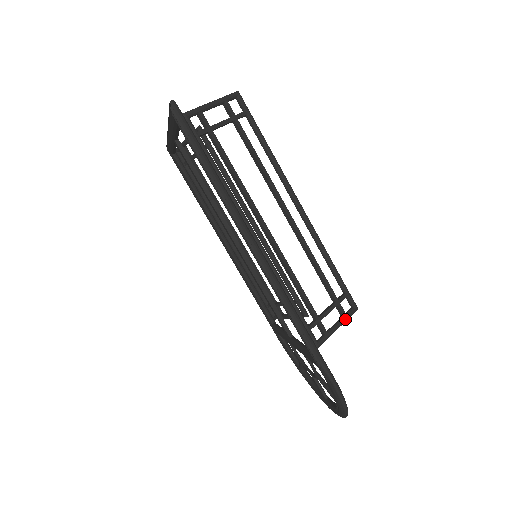
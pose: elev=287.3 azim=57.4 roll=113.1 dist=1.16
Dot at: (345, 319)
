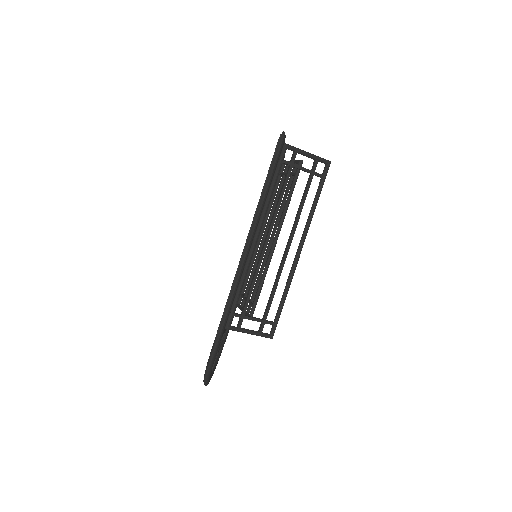
Dot at: (258, 334)
